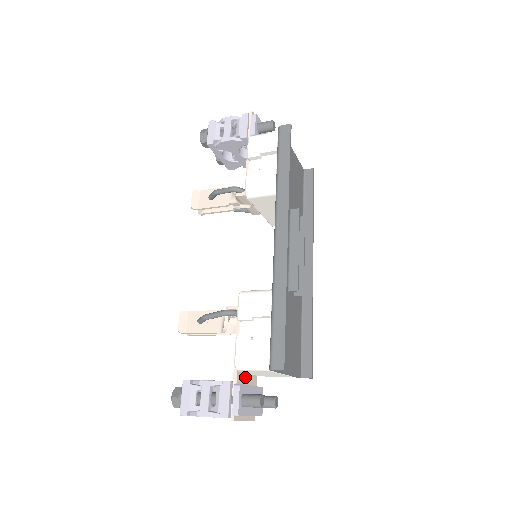
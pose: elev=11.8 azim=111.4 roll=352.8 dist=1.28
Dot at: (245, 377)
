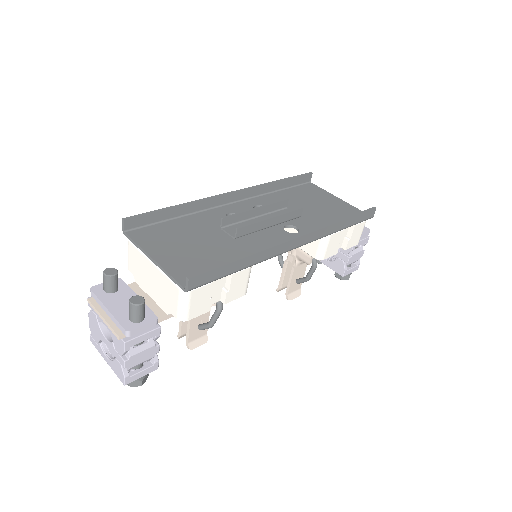
Dot at: (144, 297)
